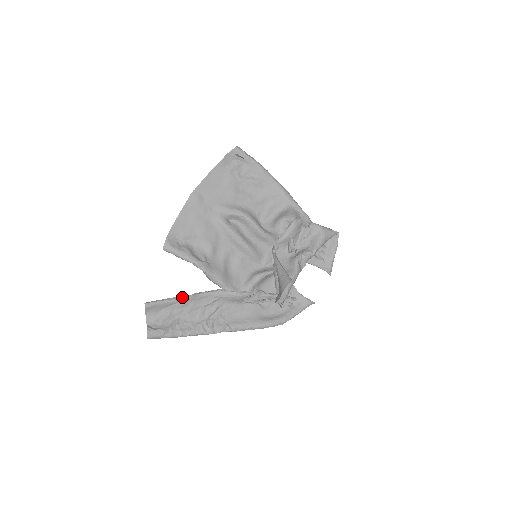
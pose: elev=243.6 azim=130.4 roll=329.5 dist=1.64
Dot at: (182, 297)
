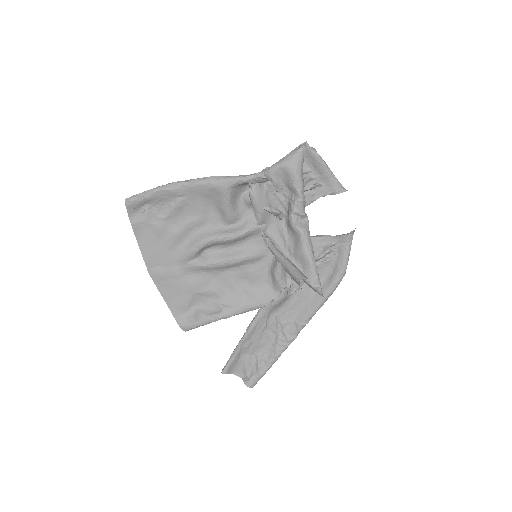
Dot at: (240, 343)
